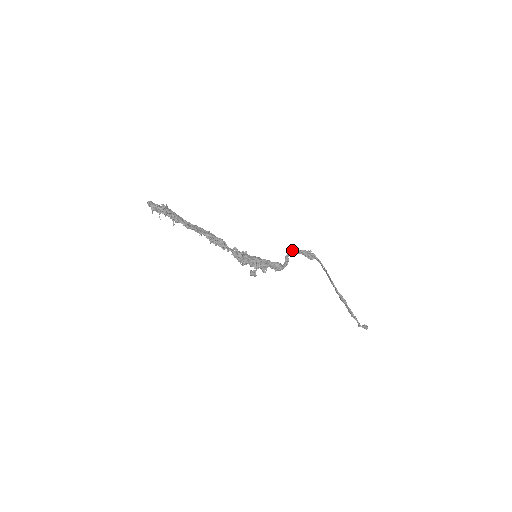
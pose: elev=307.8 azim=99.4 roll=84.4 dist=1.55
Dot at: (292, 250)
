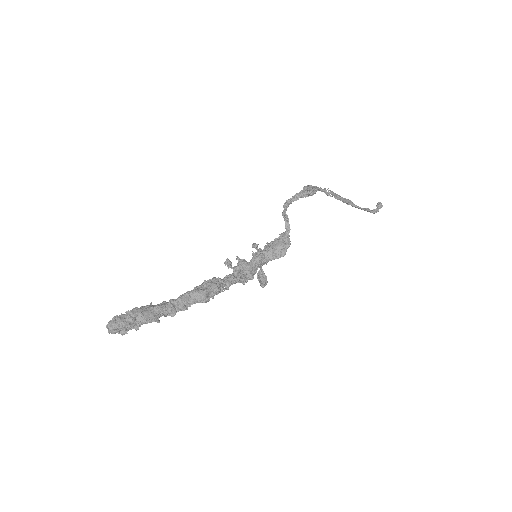
Dot at: (287, 201)
